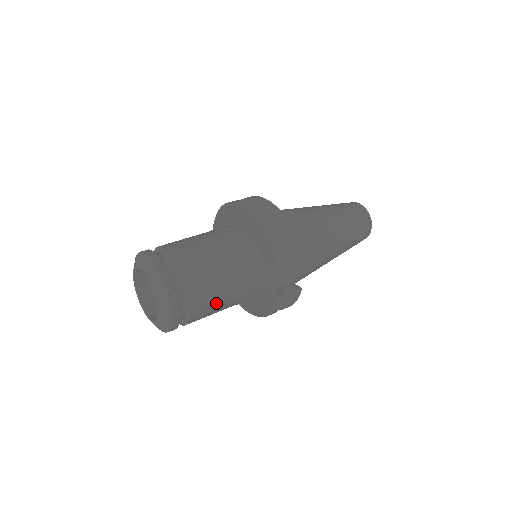
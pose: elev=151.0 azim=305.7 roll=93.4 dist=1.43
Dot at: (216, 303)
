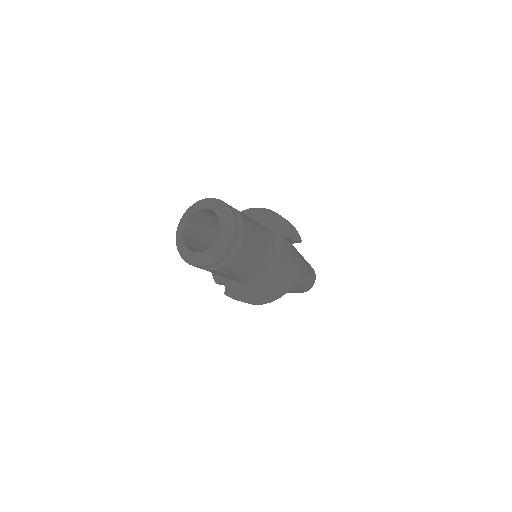
Dot at: (254, 248)
